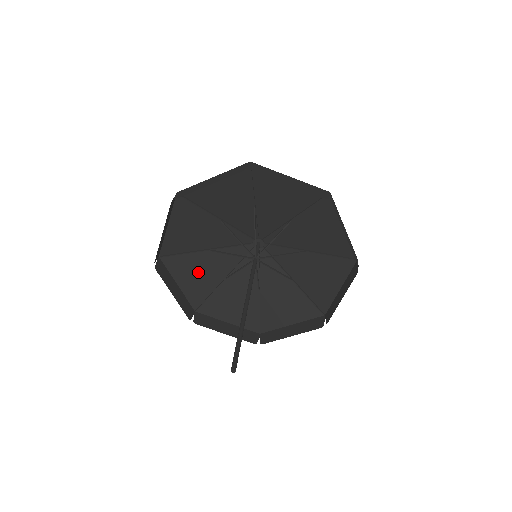
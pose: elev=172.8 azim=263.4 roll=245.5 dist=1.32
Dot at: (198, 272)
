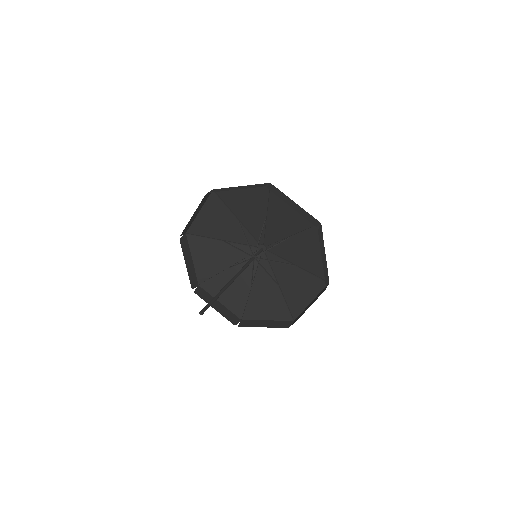
Dot at: (230, 288)
